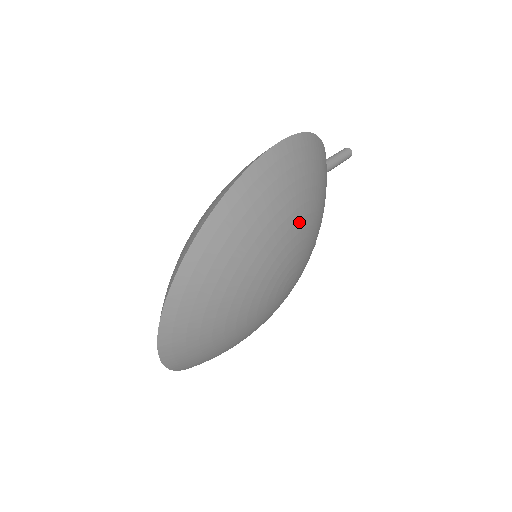
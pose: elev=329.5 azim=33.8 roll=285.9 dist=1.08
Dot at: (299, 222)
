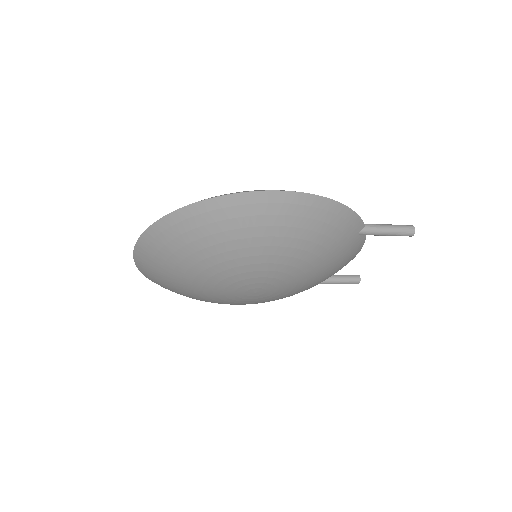
Dot at: (267, 256)
